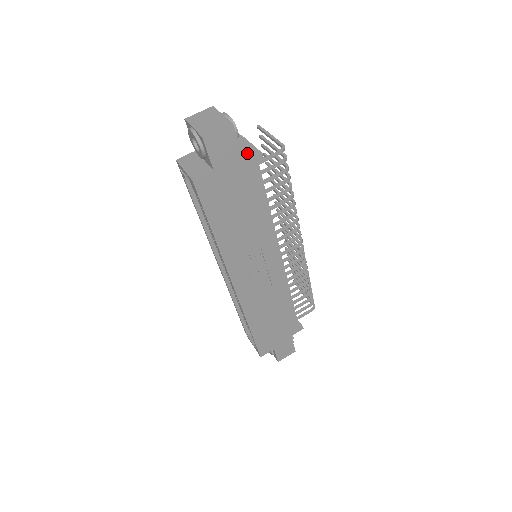
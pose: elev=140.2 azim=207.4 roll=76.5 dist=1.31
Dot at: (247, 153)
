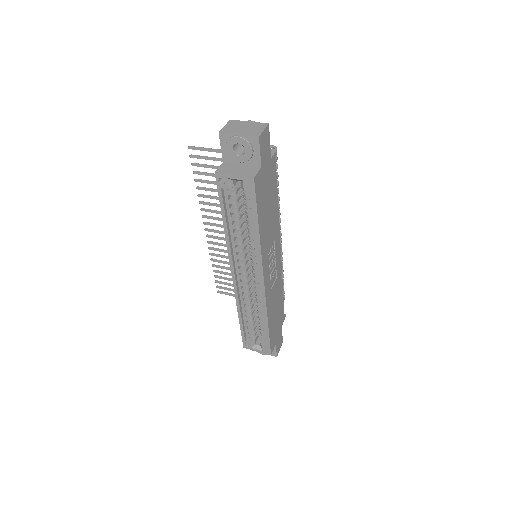
Dot at: occluded
